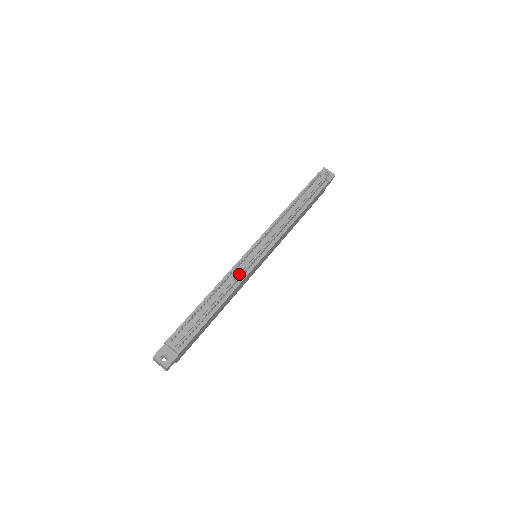
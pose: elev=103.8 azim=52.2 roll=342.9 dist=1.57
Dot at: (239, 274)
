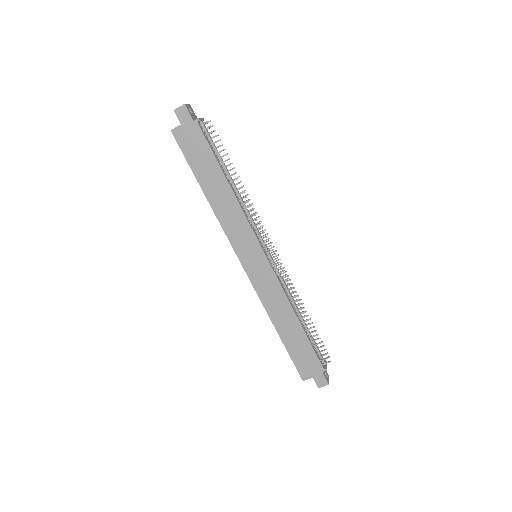
Dot at: (250, 220)
